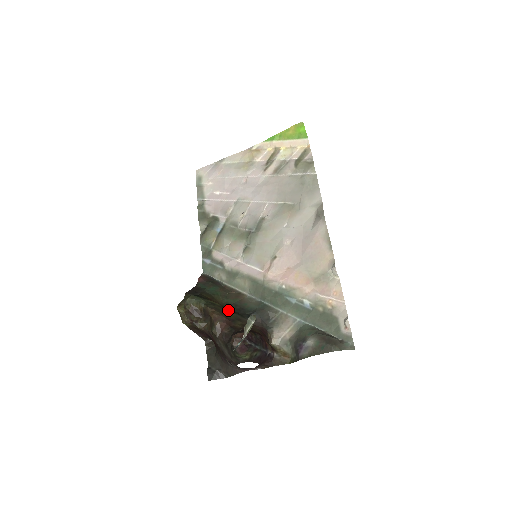
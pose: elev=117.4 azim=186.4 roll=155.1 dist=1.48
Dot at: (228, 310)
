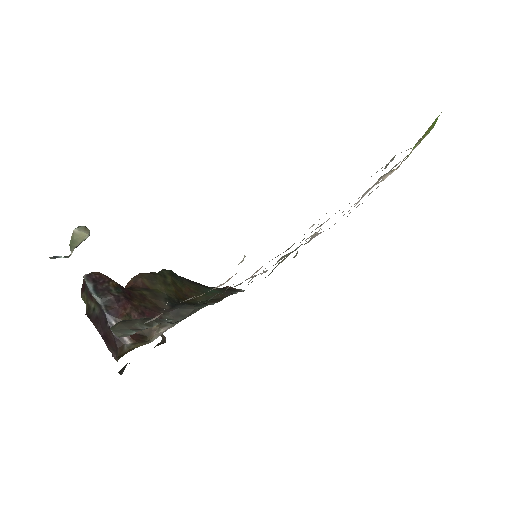
Dot at: (167, 288)
